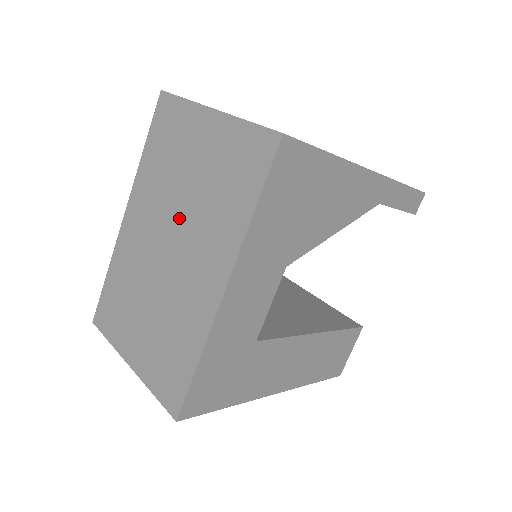
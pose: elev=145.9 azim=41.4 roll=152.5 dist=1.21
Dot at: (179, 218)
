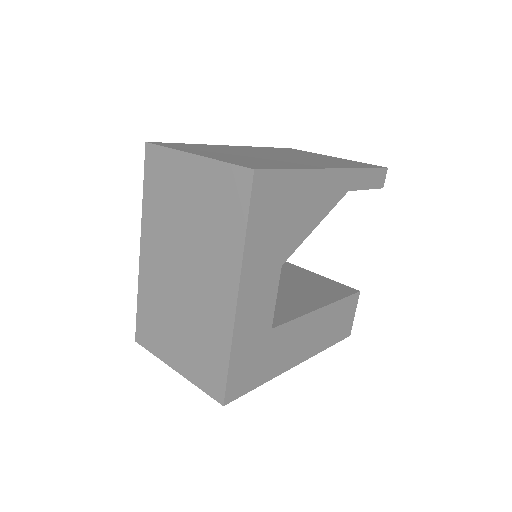
Dot at: (187, 246)
